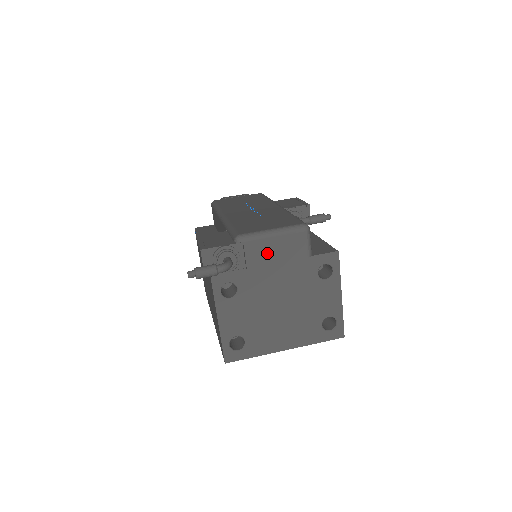
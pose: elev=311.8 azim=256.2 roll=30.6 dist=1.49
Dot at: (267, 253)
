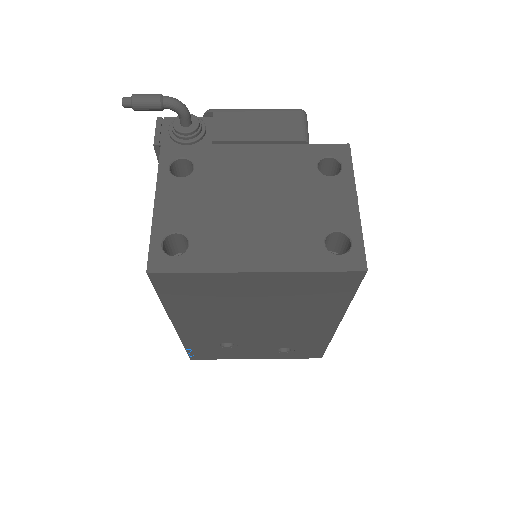
Dot at: (243, 128)
